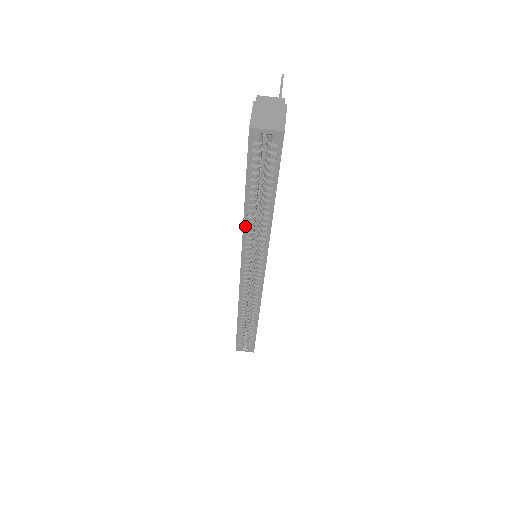
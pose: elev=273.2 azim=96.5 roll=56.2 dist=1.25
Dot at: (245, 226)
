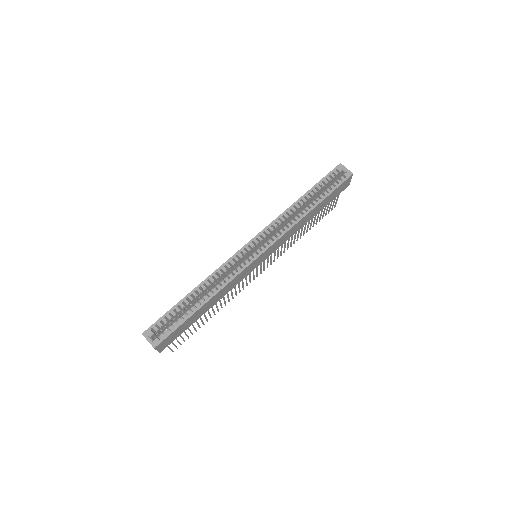
Dot at: (290, 208)
